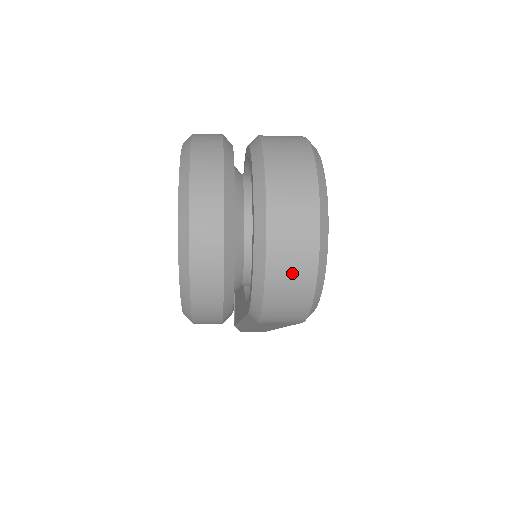
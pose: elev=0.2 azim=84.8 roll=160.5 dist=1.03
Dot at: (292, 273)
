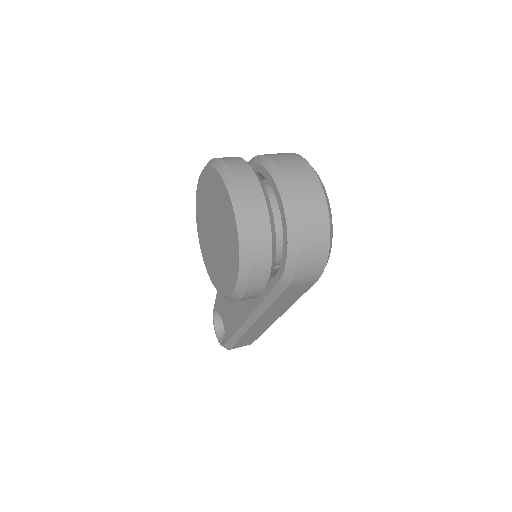
Dot at: (315, 232)
